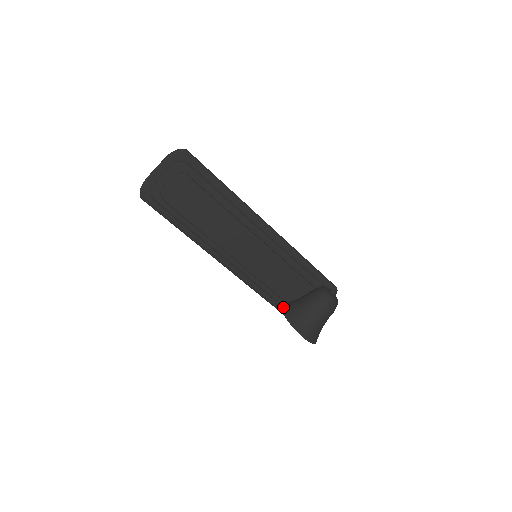
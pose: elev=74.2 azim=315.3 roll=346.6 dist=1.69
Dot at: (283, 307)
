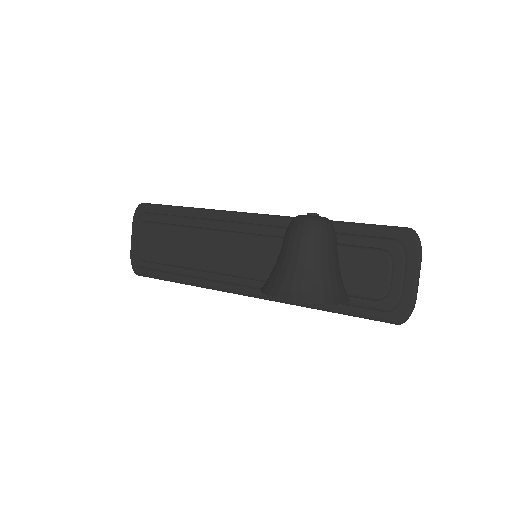
Dot at: occluded
